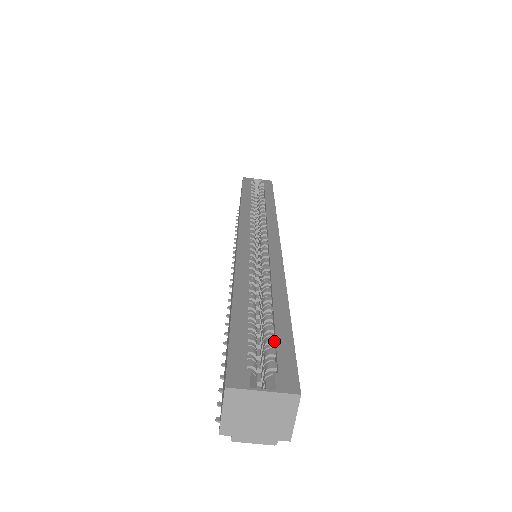
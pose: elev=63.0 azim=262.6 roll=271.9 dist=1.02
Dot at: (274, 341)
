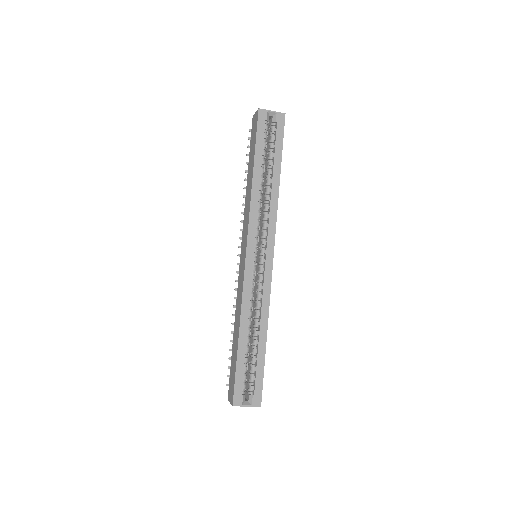
Dot at: (255, 371)
